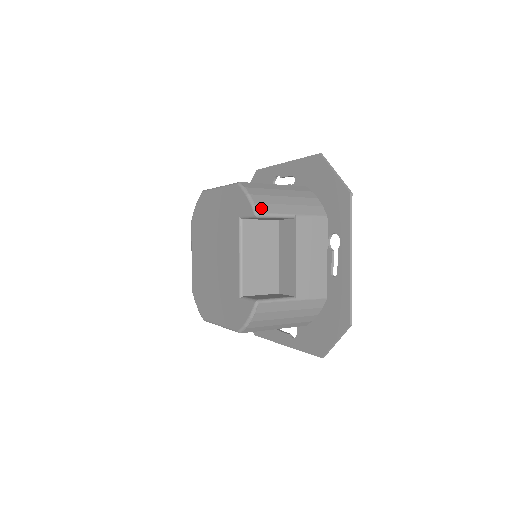
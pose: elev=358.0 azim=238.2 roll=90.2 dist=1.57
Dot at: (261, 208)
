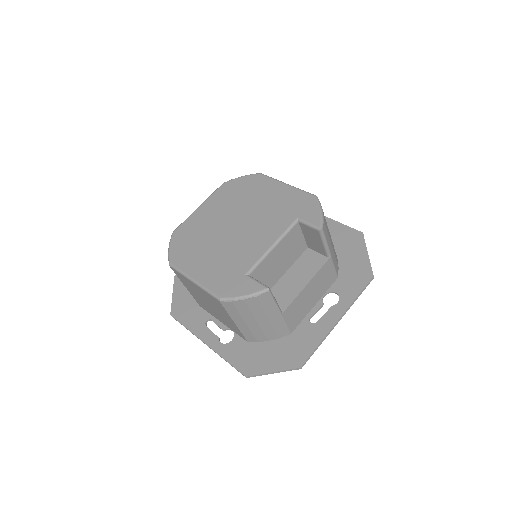
Dot at: (325, 228)
